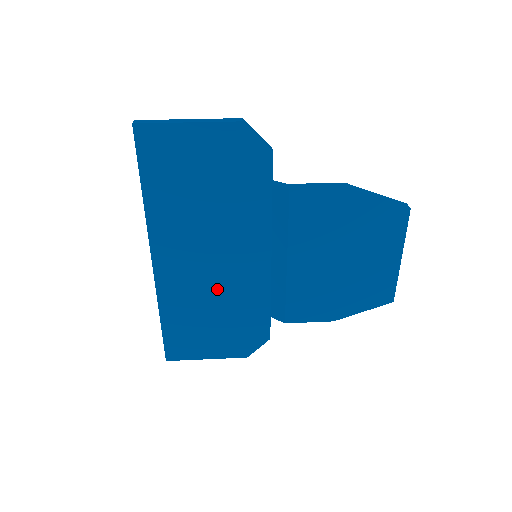
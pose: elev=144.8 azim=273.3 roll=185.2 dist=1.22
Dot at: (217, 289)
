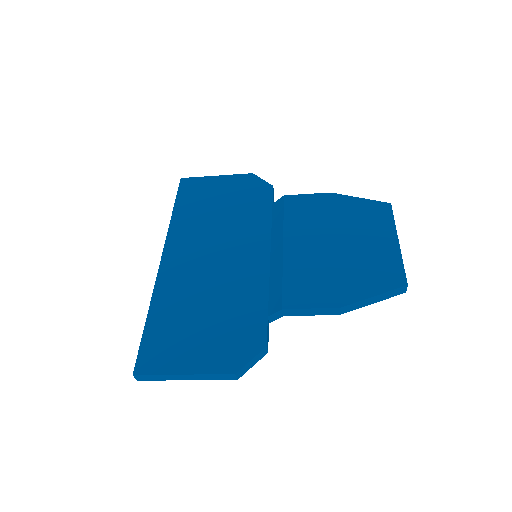
Dot at: (214, 285)
